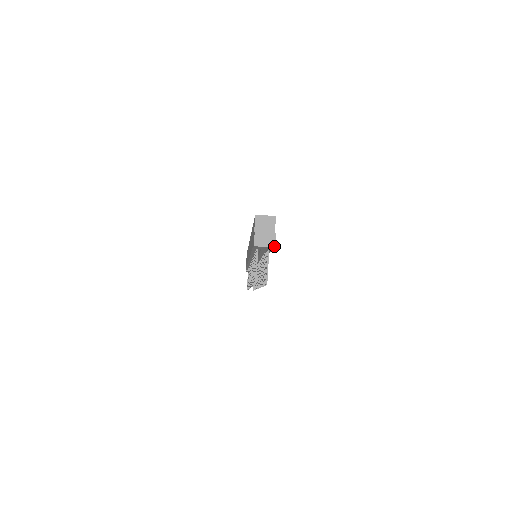
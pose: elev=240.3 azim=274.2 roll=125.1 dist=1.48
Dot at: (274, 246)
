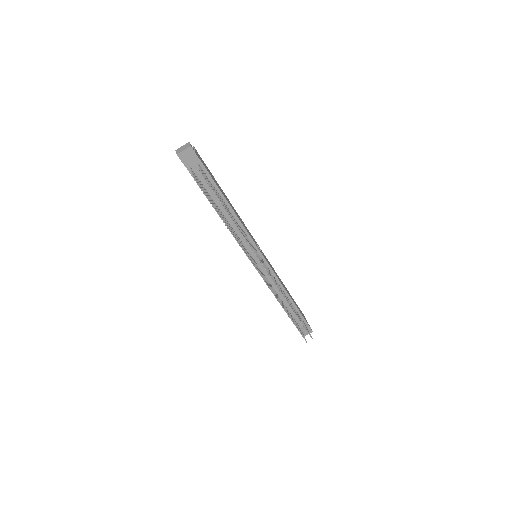
Dot at: (190, 146)
